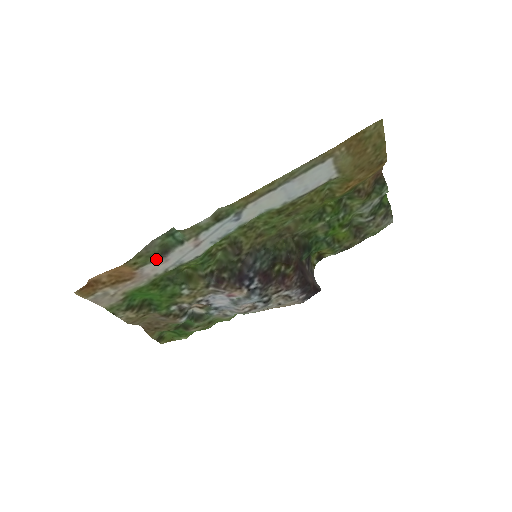
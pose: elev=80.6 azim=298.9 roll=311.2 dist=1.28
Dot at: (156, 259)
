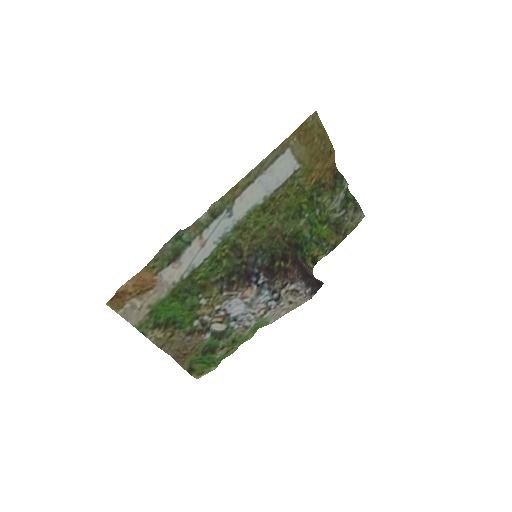
Dot at: (171, 262)
